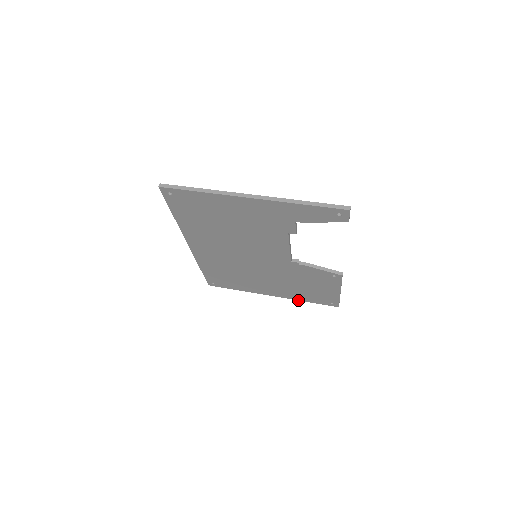
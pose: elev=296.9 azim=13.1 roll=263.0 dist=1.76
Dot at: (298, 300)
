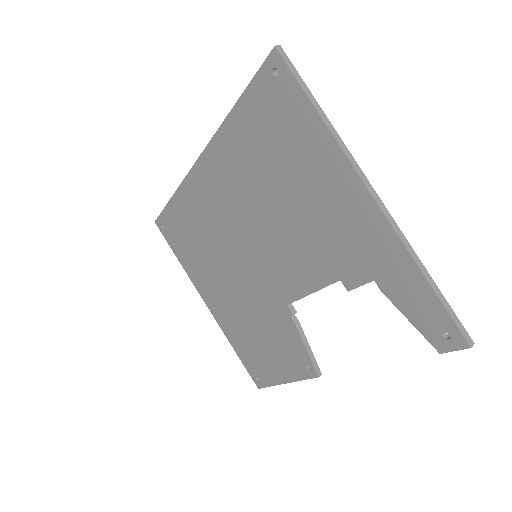
Dot at: (227, 338)
